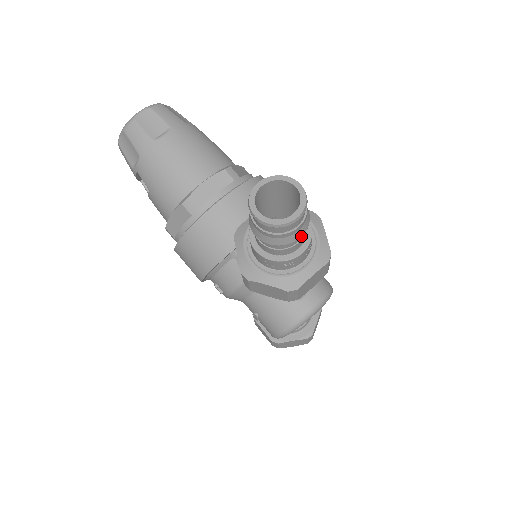
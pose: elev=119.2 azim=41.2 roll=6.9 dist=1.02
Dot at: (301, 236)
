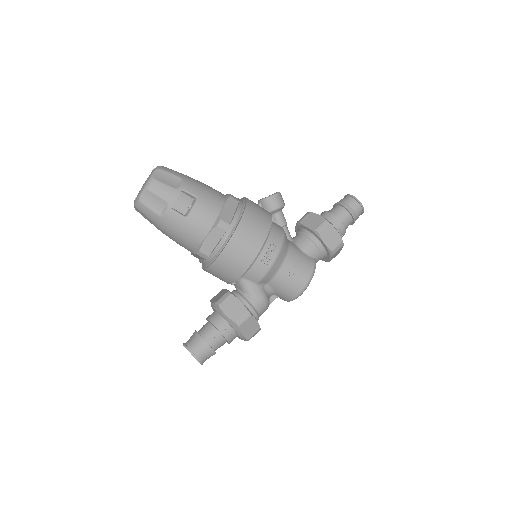
Dot at: occluded
